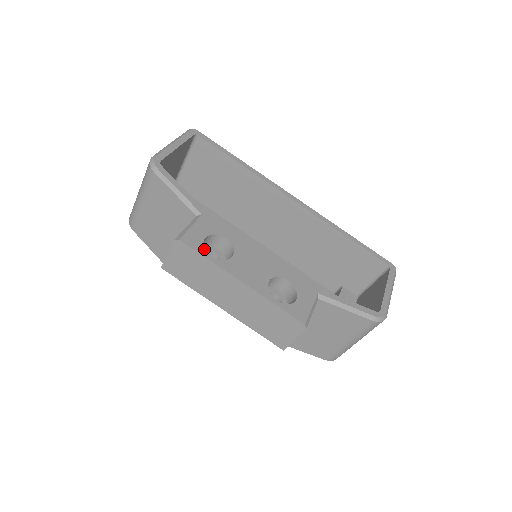
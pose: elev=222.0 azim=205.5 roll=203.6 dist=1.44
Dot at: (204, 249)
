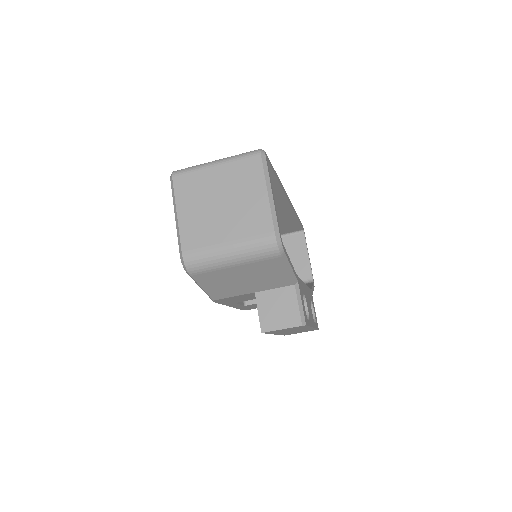
Dot at: occluded
